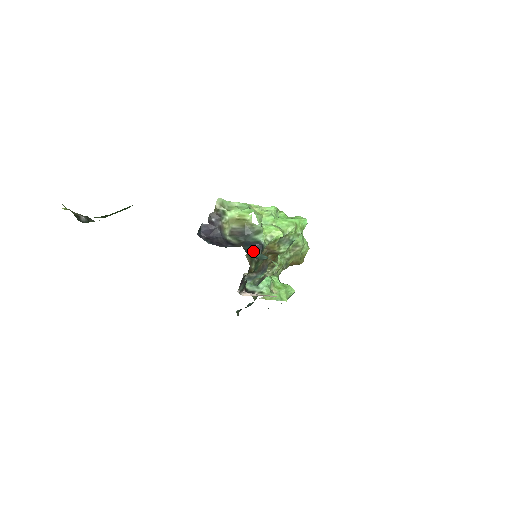
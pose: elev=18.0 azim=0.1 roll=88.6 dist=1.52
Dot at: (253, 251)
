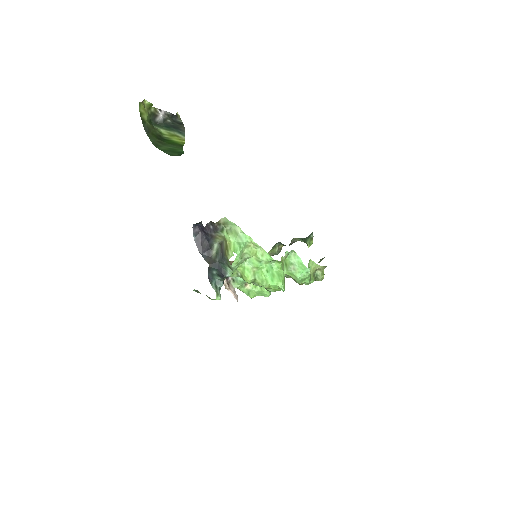
Dot at: (216, 273)
